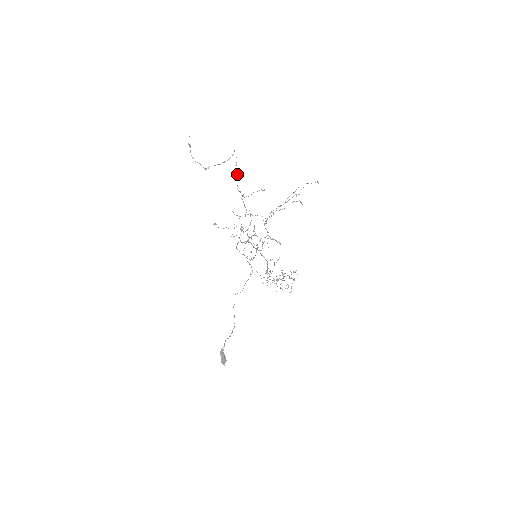
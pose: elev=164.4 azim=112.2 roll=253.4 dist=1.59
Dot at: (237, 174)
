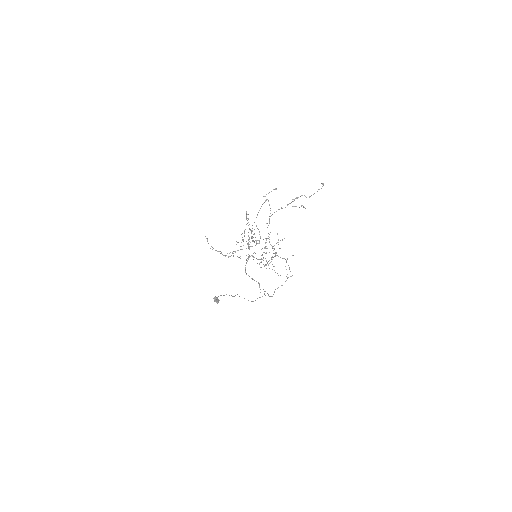
Dot at: (254, 233)
